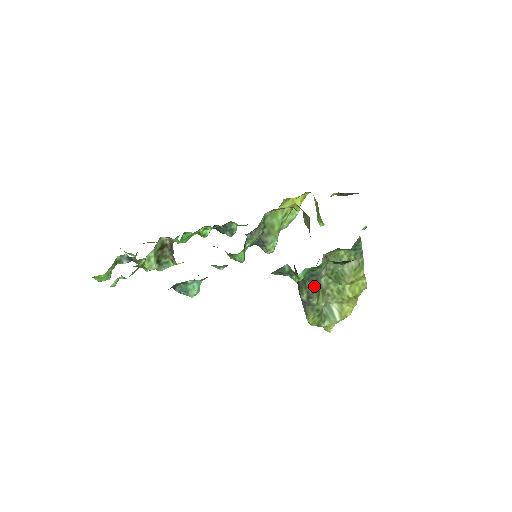
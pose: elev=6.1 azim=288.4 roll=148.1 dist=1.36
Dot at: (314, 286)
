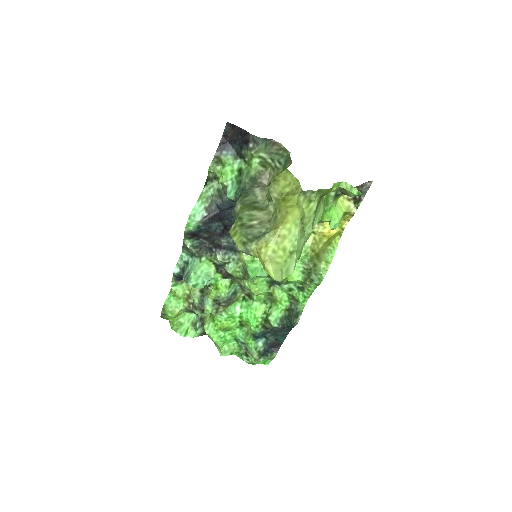
Dot at: (241, 196)
